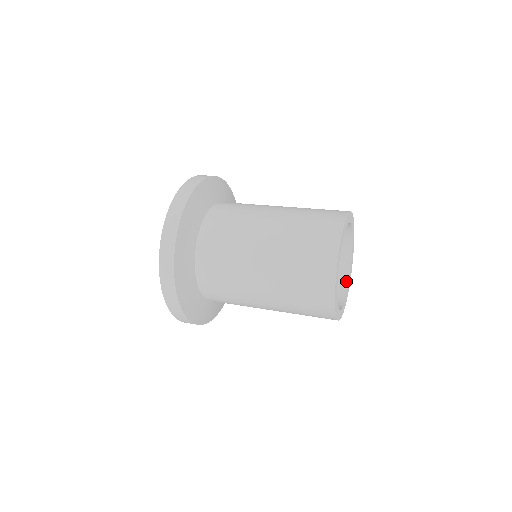
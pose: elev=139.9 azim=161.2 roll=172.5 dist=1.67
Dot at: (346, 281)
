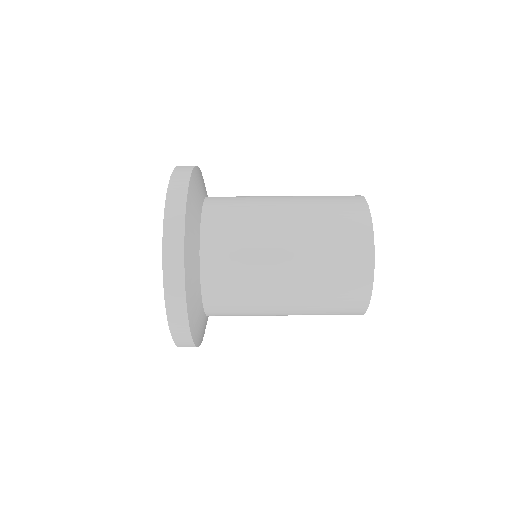
Dot at: occluded
